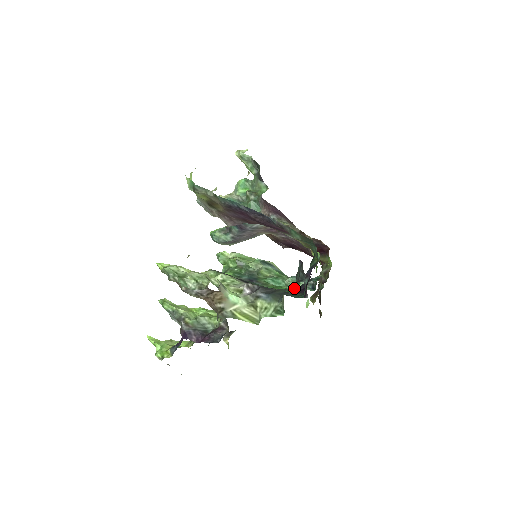
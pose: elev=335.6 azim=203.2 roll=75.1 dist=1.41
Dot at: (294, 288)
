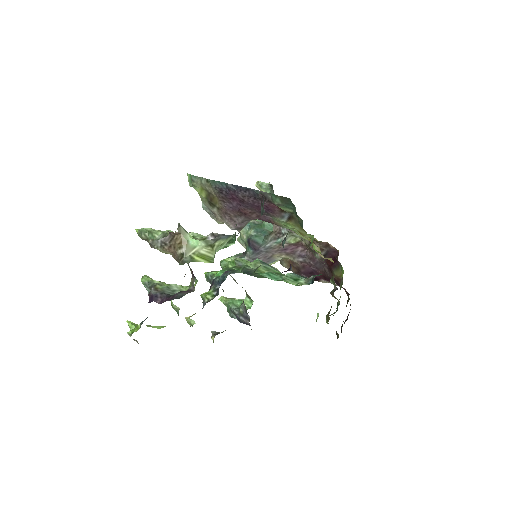
Dot at: (291, 283)
